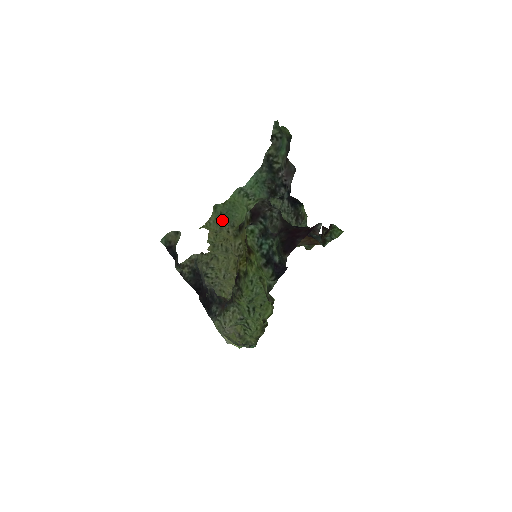
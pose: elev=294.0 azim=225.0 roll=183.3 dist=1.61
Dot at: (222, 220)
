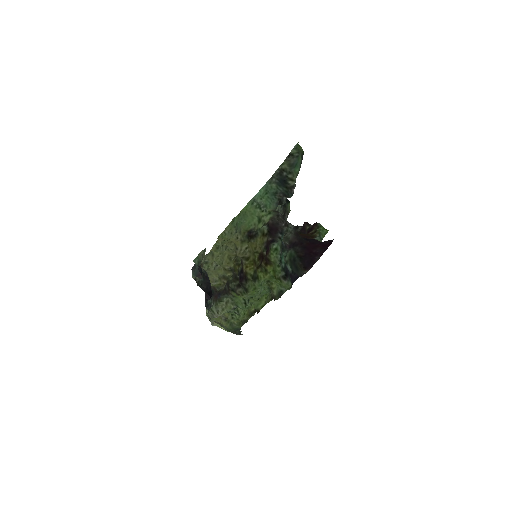
Dot at: (236, 230)
